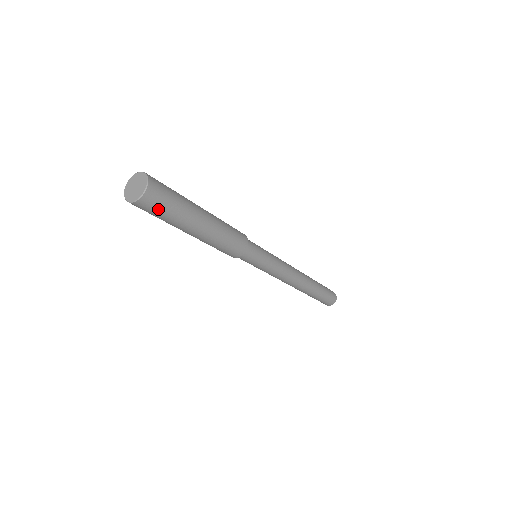
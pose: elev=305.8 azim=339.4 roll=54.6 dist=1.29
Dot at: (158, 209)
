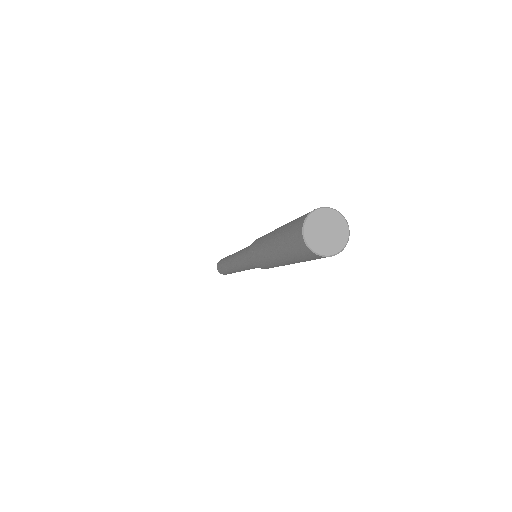
Dot at: (302, 255)
